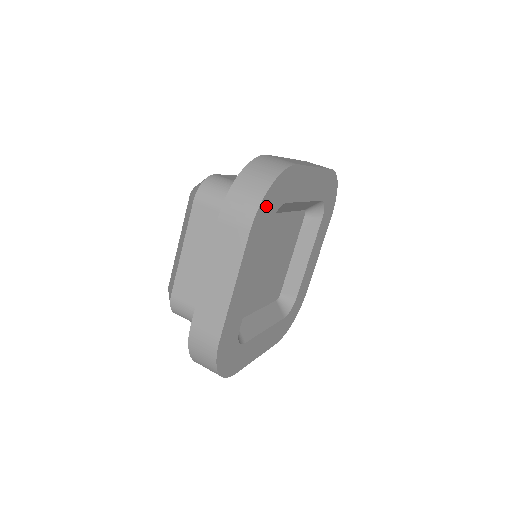
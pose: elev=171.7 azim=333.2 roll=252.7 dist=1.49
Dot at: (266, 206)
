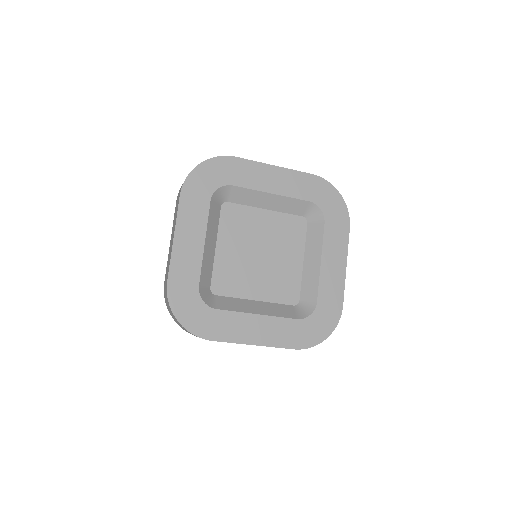
Dot at: (198, 180)
